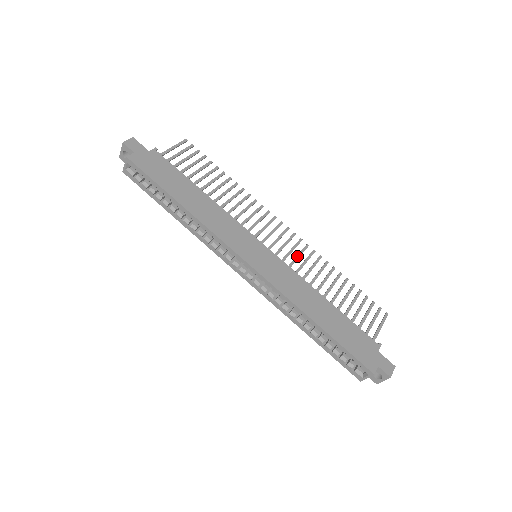
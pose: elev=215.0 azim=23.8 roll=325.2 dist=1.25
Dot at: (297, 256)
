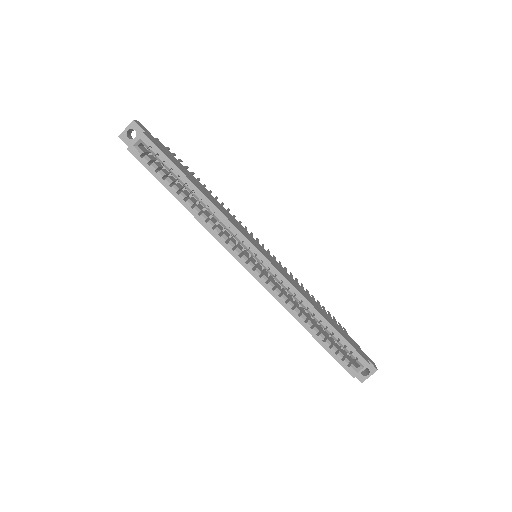
Dot at: occluded
